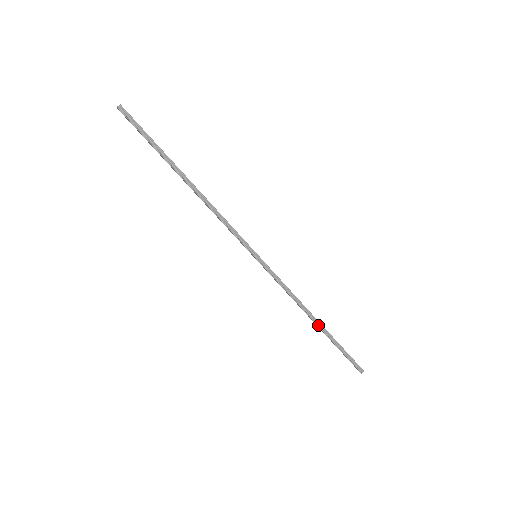
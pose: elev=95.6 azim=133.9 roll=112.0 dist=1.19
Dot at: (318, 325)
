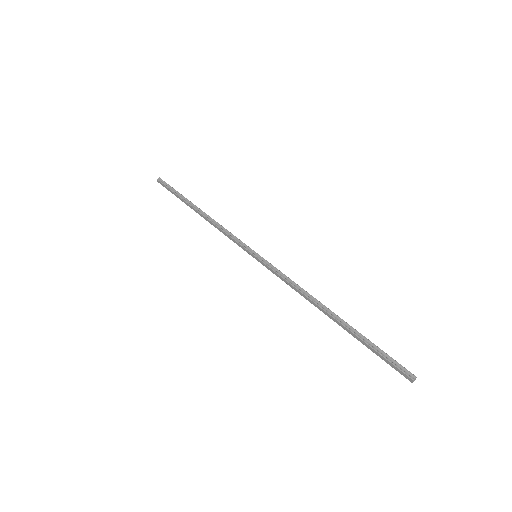
Dot at: (333, 316)
